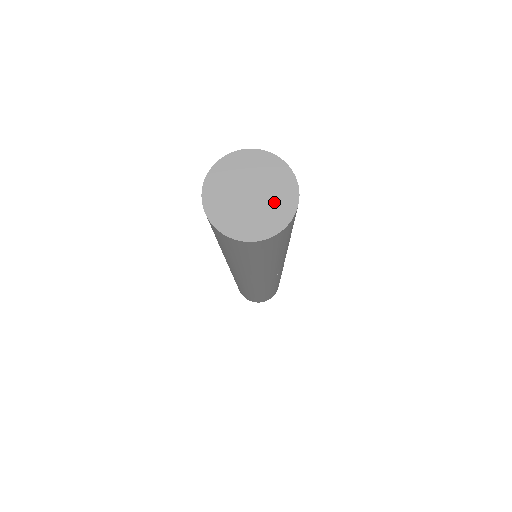
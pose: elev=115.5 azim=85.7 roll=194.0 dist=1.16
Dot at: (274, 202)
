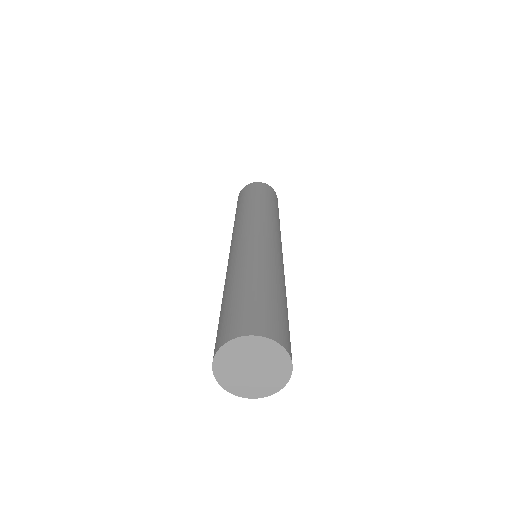
Dot at: (272, 373)
